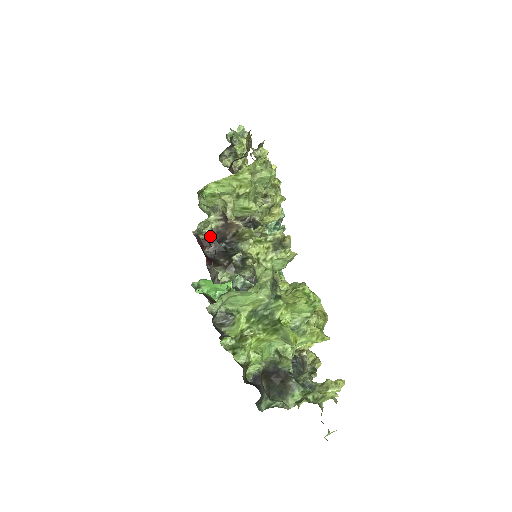
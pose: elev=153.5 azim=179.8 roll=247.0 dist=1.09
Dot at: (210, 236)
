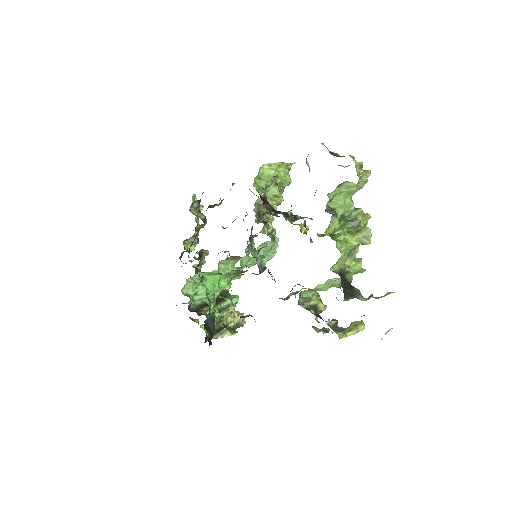
Dot at: (264, 199)
